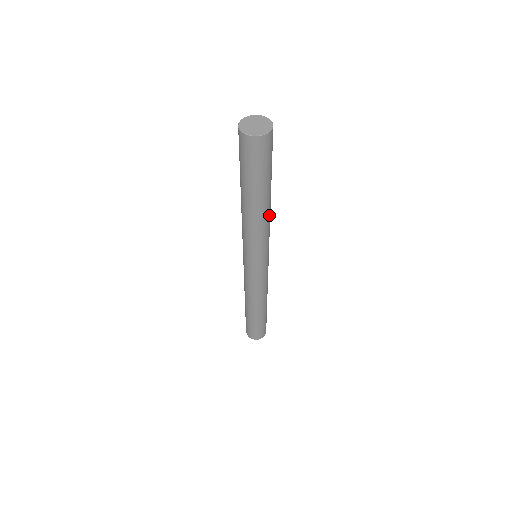
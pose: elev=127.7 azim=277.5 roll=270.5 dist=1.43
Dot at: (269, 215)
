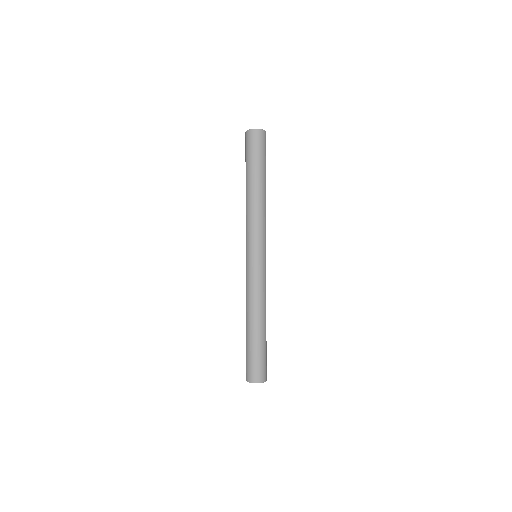
Dot at: (265, 204)
